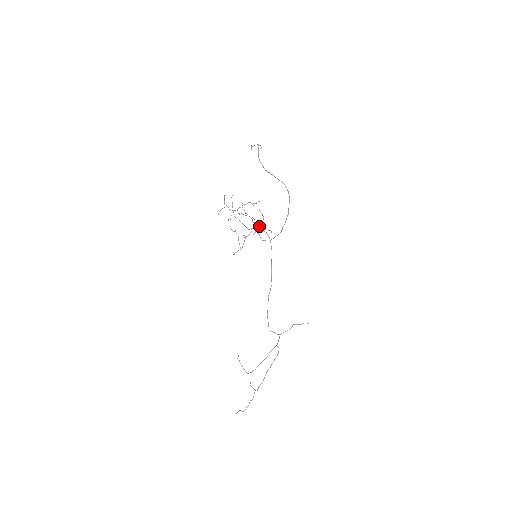
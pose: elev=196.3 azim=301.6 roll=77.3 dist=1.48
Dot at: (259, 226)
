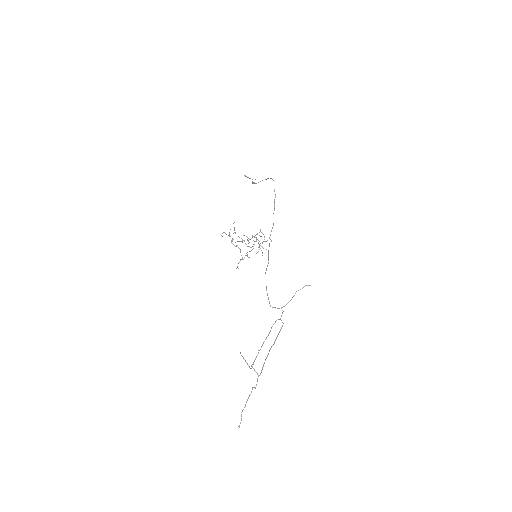
Dot at: occluded
